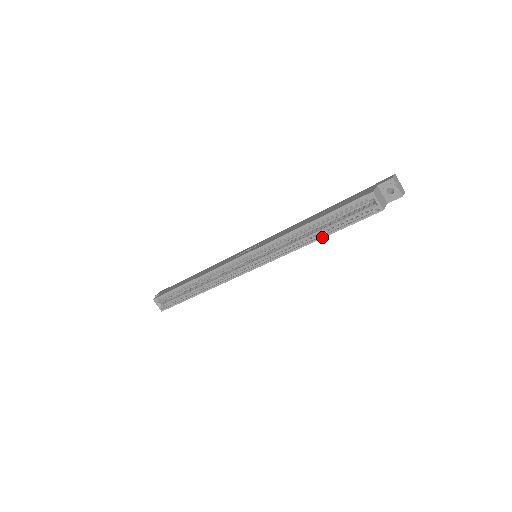
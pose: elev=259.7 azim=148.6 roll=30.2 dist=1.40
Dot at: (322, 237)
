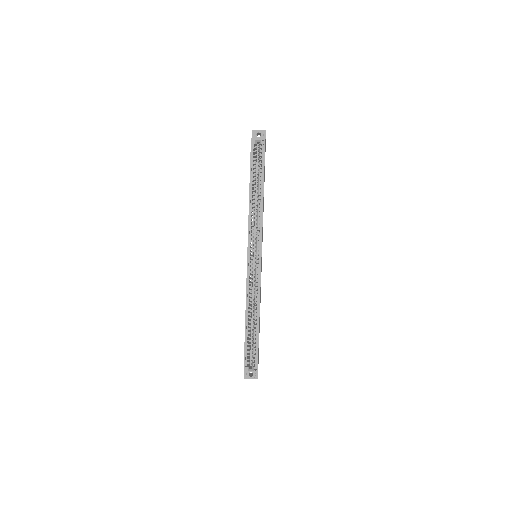
Dot at: (263, 187)
